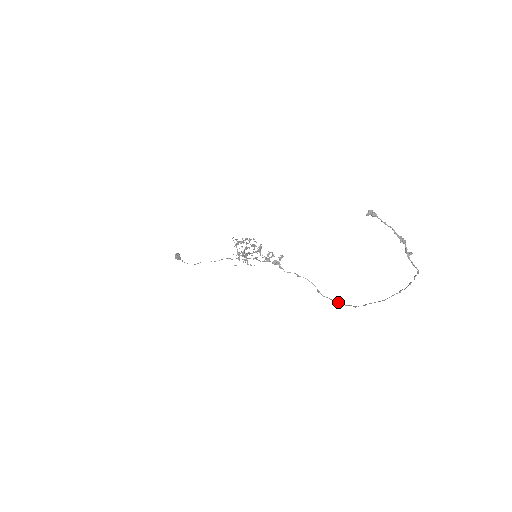
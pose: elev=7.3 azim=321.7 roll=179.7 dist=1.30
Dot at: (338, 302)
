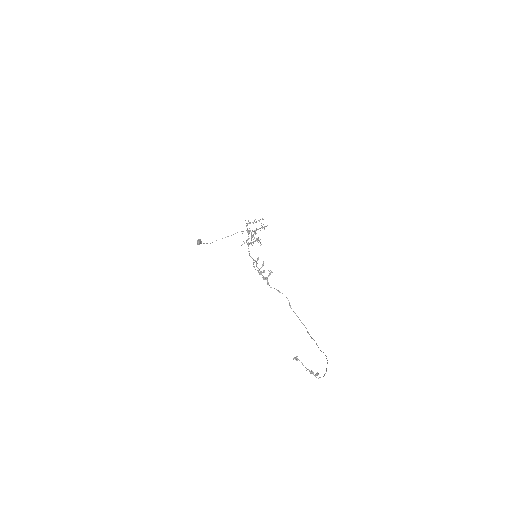
Dot at: (300, 320)
